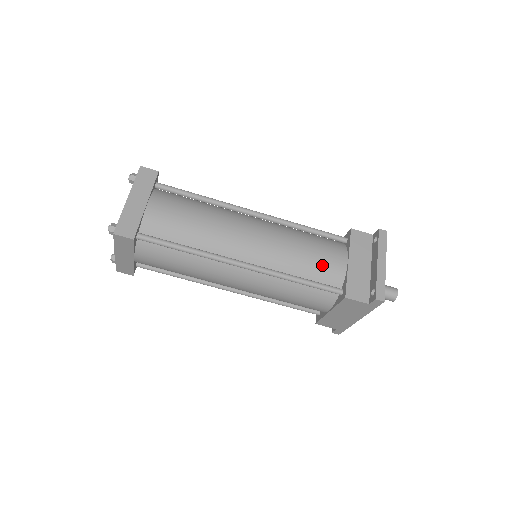
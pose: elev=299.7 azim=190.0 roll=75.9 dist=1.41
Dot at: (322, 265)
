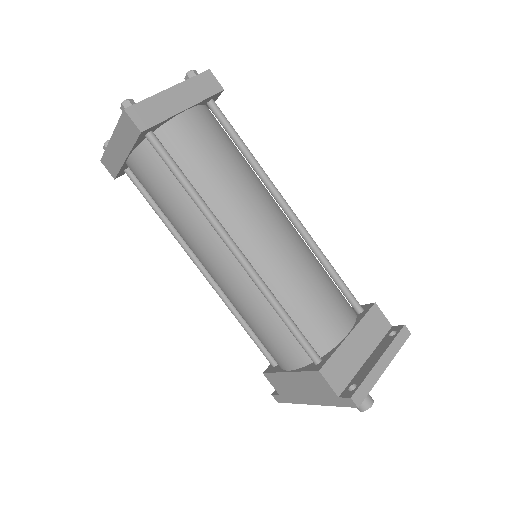
Dot at: (319, 317)
